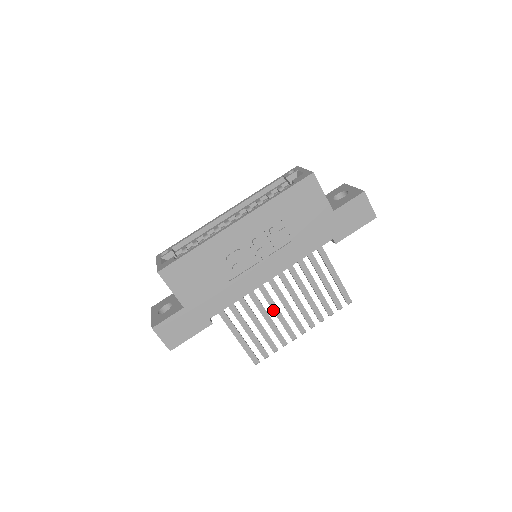
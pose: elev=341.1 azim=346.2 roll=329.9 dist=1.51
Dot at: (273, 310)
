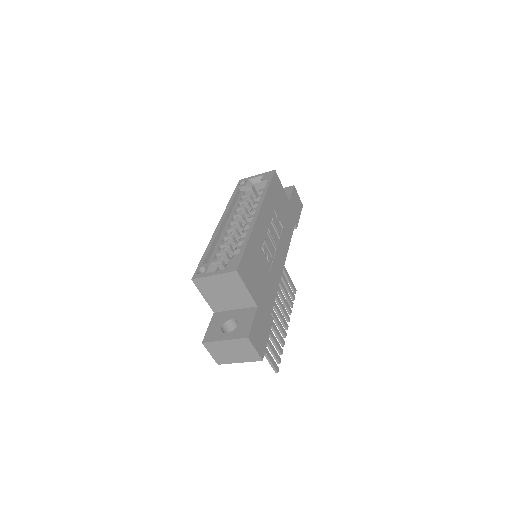
Dot at: occluded
